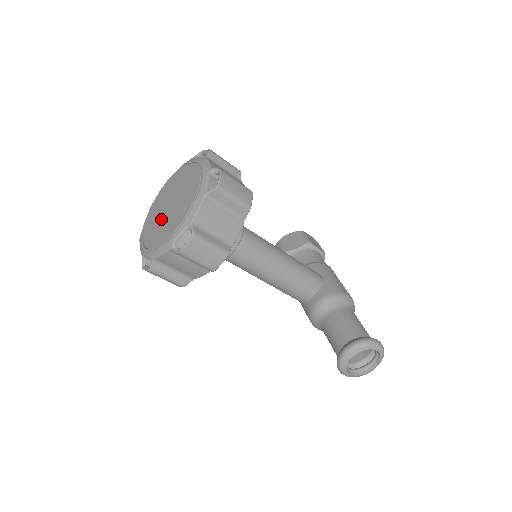
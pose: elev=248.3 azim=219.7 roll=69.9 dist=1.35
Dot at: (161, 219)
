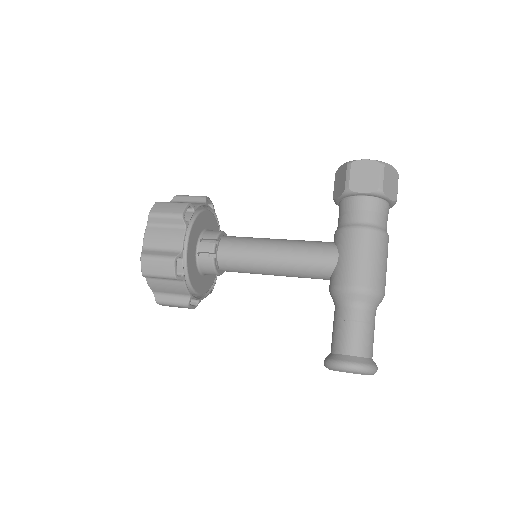
Dot at: occluded
